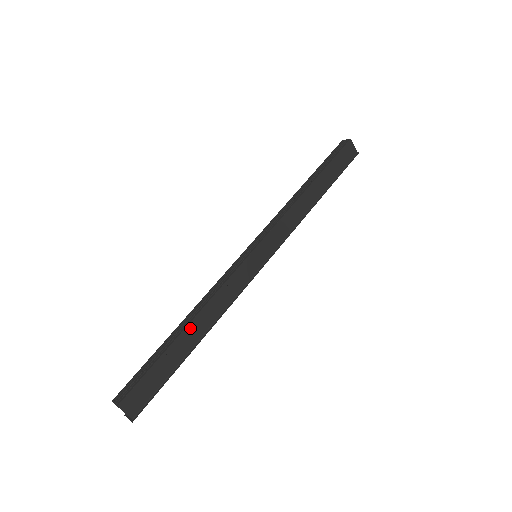
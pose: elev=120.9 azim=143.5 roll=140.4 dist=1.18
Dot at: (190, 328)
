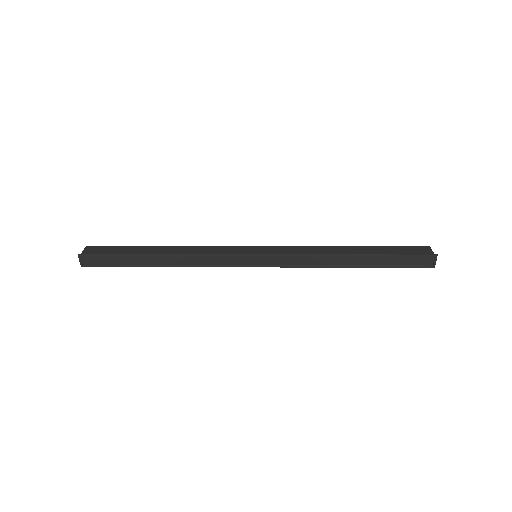
Dot at: (164, 248)
